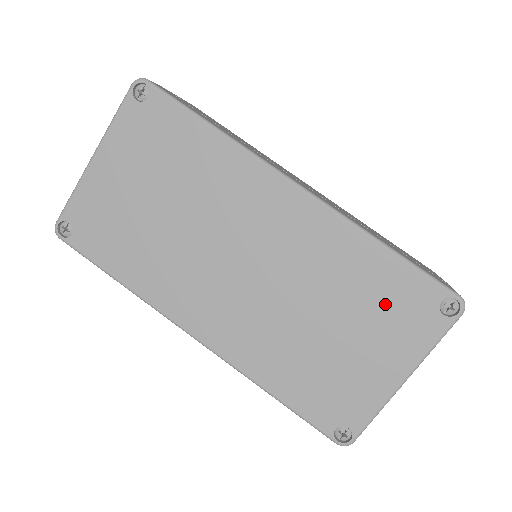
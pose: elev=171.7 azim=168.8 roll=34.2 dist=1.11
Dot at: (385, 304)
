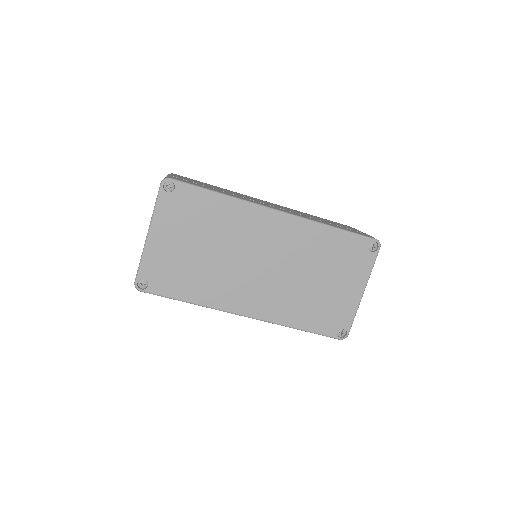
Dot at: (342, 257)
